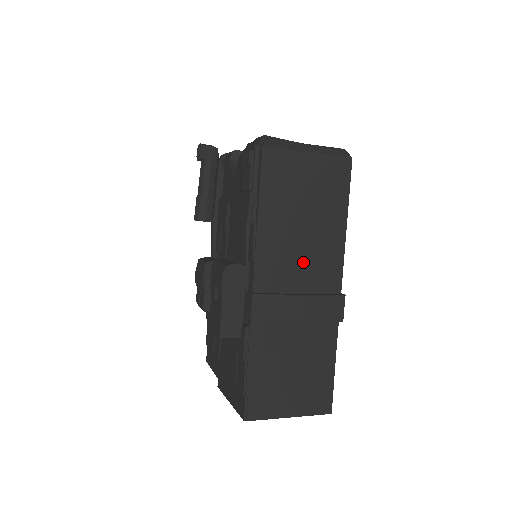
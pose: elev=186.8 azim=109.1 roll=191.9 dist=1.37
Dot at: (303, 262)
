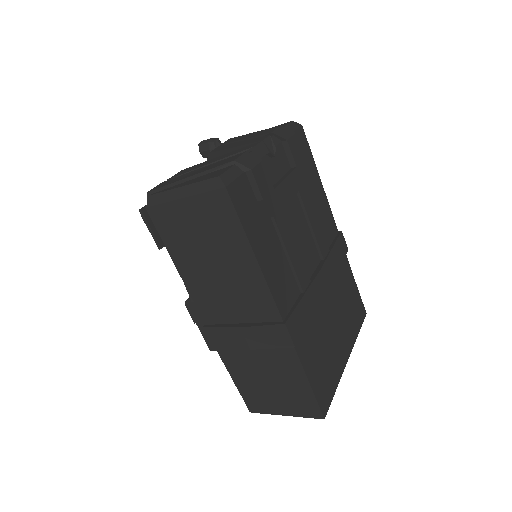
Dot at: (232, 297)
